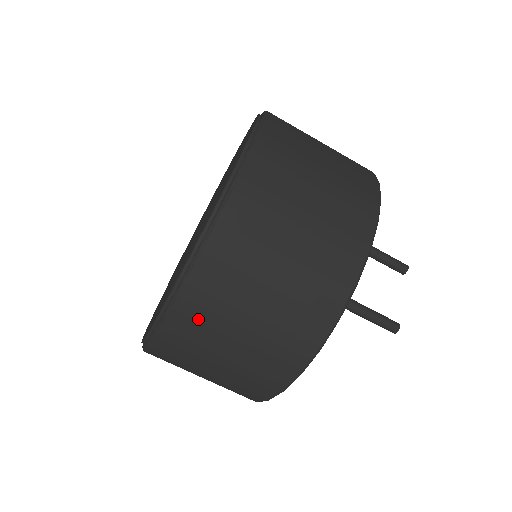
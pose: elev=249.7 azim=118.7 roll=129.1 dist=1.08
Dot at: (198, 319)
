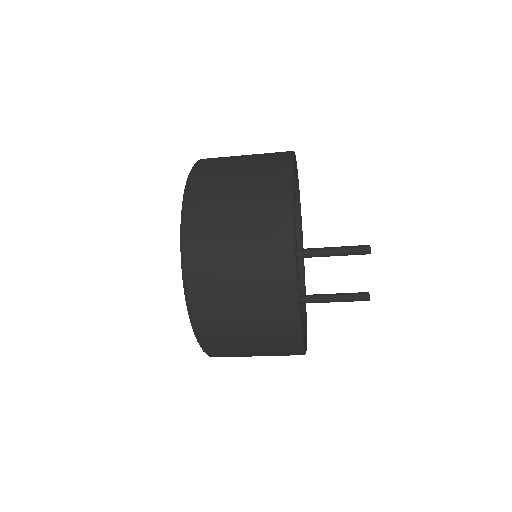
Dot at: occluded
